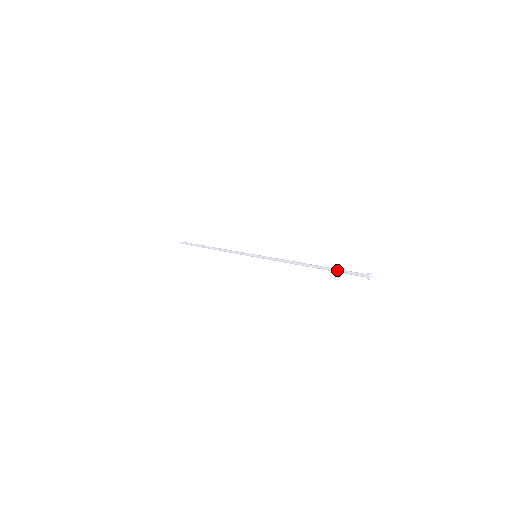
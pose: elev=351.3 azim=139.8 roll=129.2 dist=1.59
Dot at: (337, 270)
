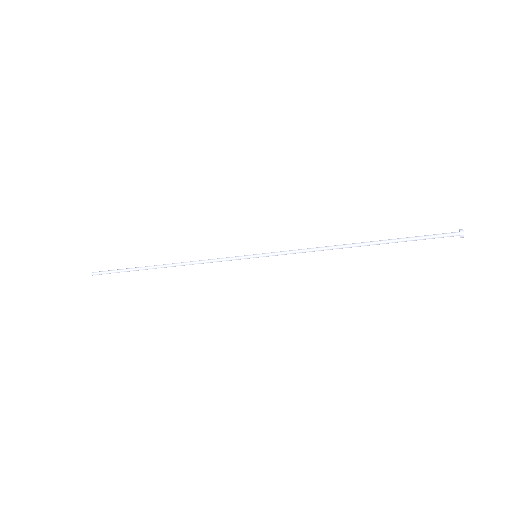
Dot at: (410, 239)
